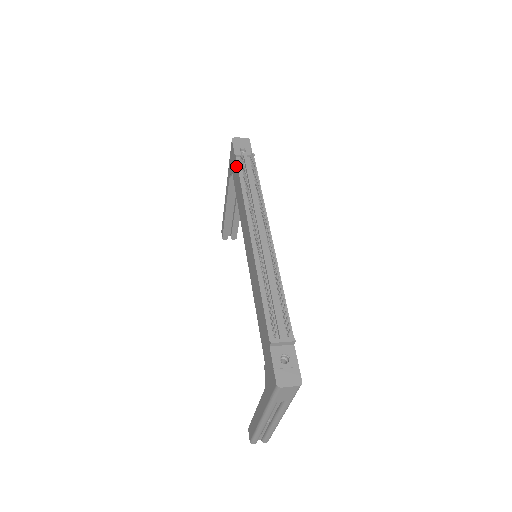
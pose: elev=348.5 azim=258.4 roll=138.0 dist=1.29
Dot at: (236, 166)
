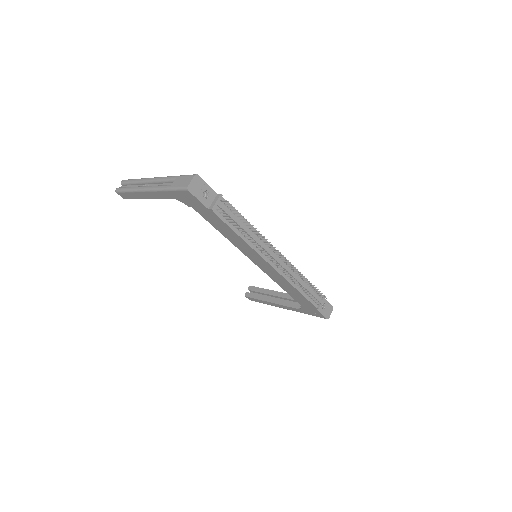
Dot at: (215, 217)
